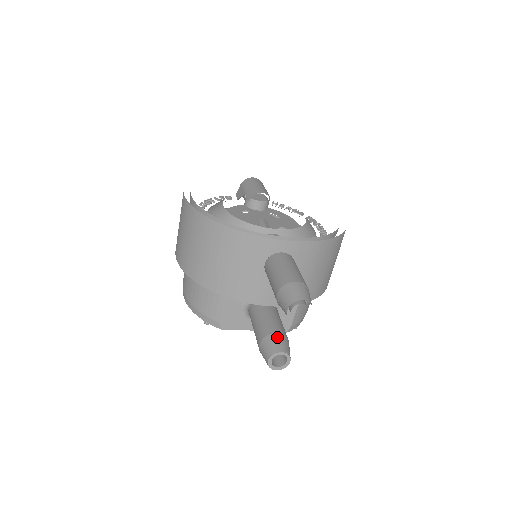
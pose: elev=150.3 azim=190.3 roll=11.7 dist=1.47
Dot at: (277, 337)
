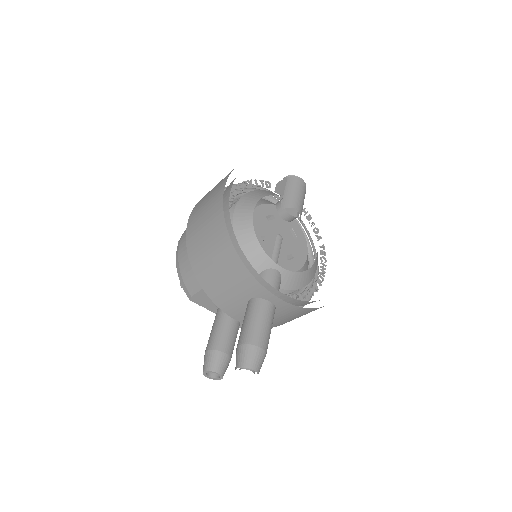
Dot at: (223, 357)
